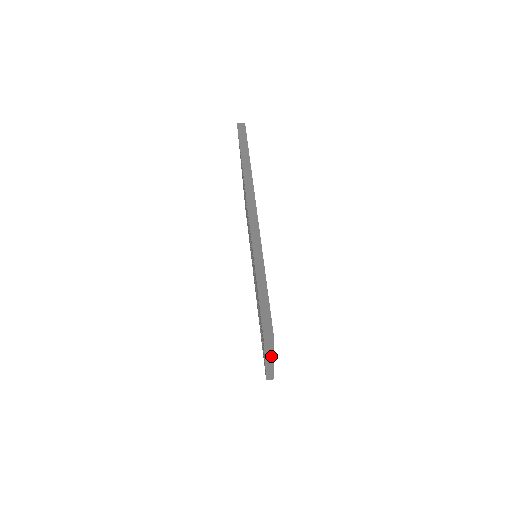
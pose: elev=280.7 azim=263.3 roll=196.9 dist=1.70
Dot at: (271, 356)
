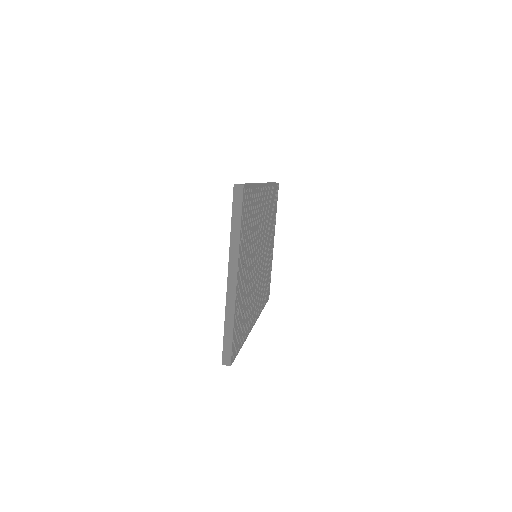
Dot at: (236, 256)
